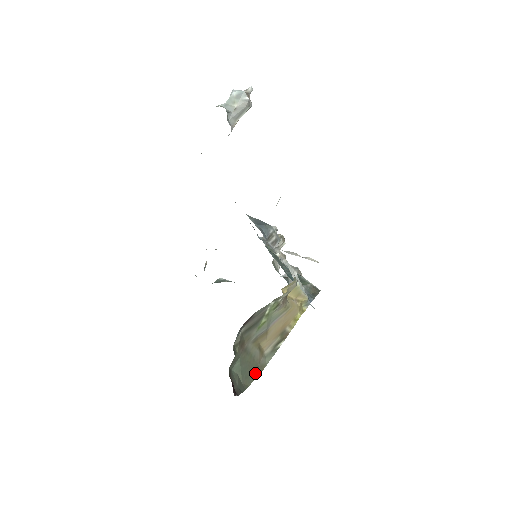
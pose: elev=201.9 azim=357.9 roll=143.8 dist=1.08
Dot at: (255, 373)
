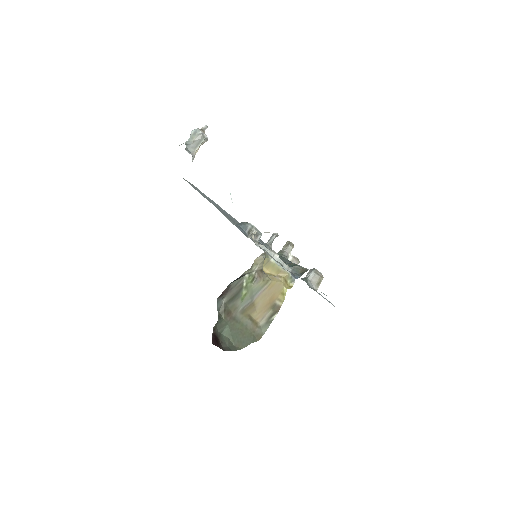
Dot at: (250, 340)
